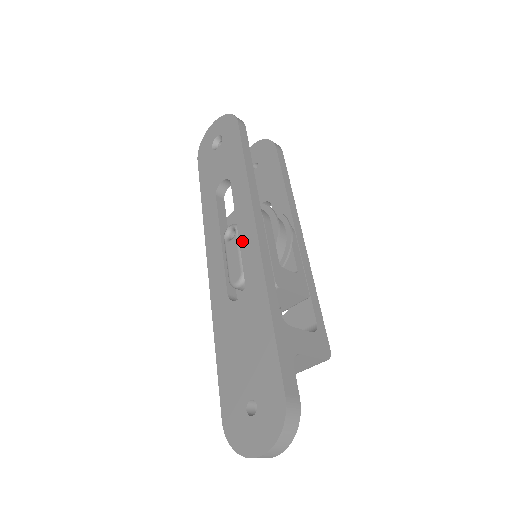
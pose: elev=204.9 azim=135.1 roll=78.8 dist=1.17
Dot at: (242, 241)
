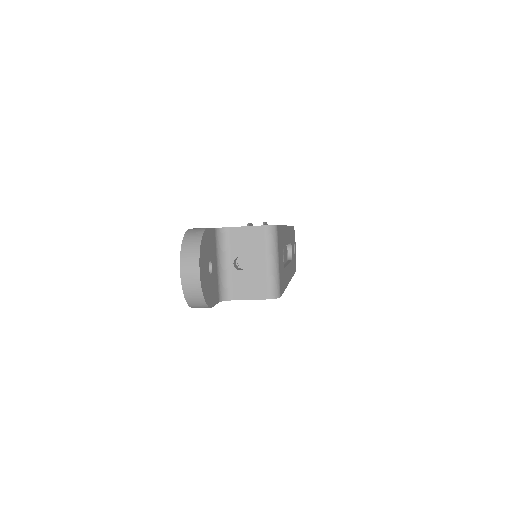
Dot at: occluded
